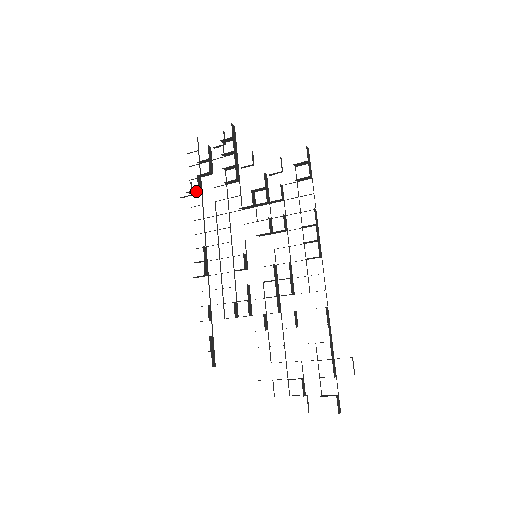
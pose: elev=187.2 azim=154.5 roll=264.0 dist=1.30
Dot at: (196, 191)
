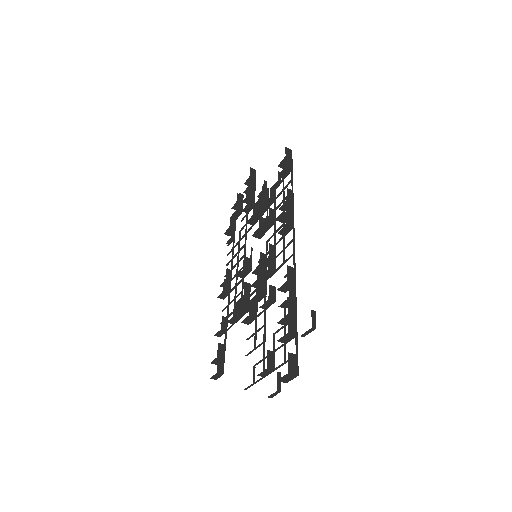
Dot at: (231, 231)
